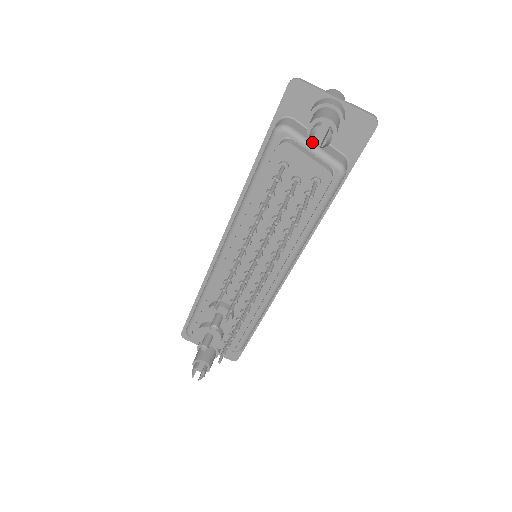
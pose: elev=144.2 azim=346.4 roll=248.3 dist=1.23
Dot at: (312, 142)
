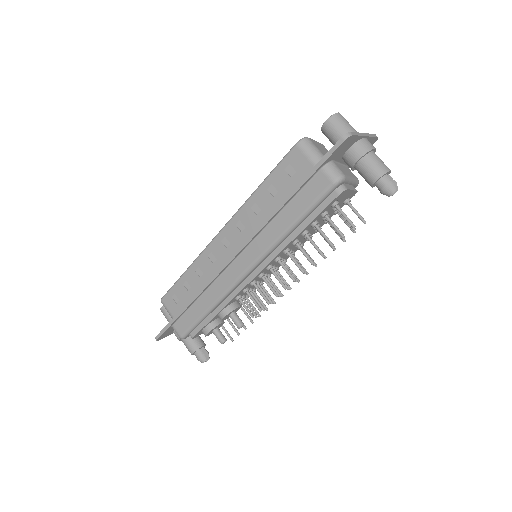
Dot at: occluded
